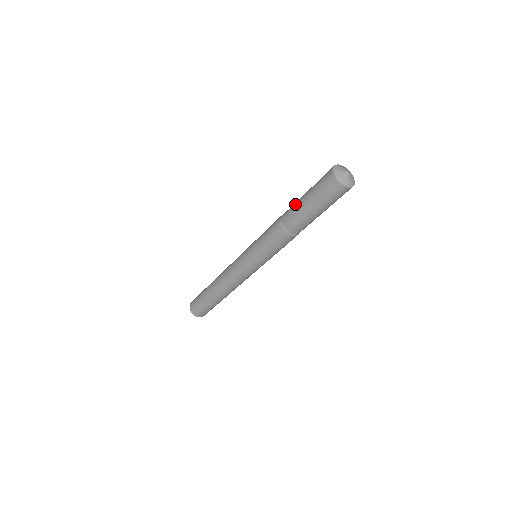
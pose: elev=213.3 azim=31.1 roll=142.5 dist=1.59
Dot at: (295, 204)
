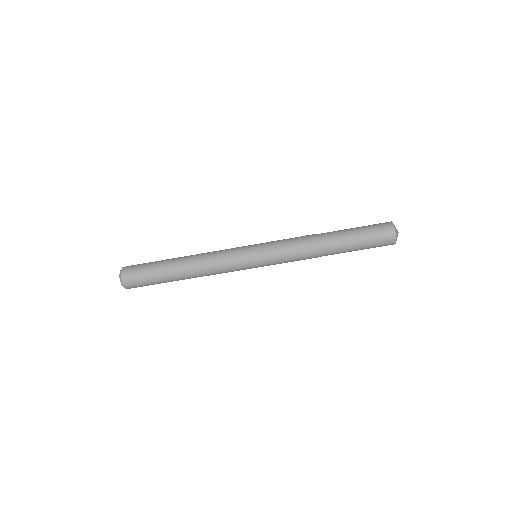
Dot at: (339, 230)
